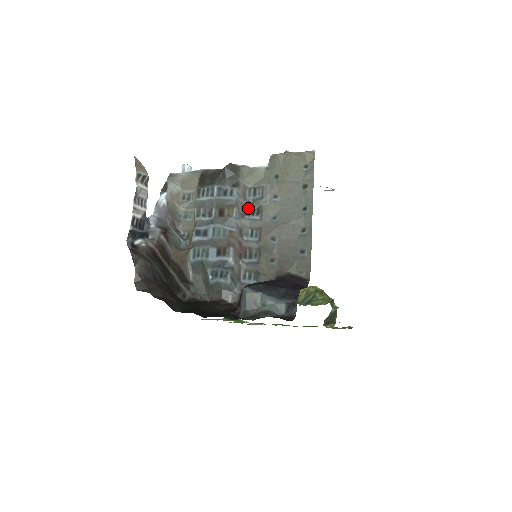
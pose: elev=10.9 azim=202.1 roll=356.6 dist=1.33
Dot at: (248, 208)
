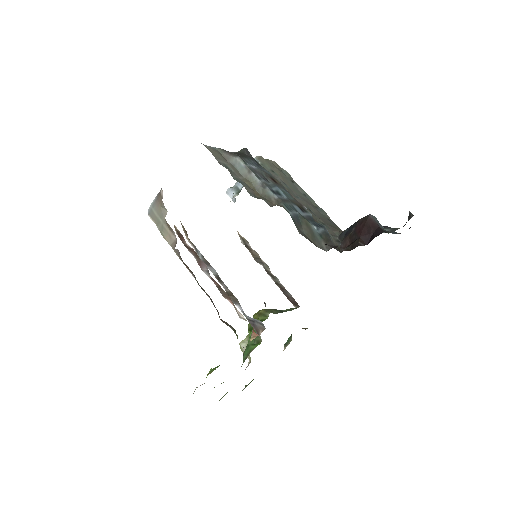
Dot at: occluded
